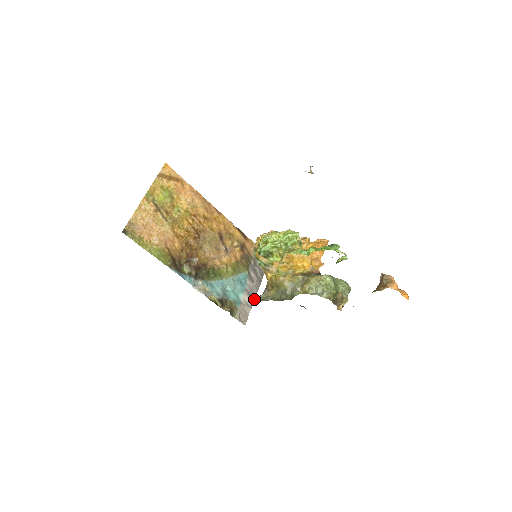
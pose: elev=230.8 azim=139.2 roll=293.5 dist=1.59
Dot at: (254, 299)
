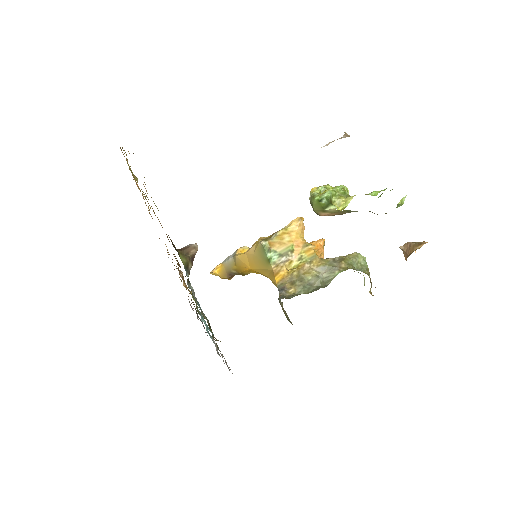
Dot at: occluded
